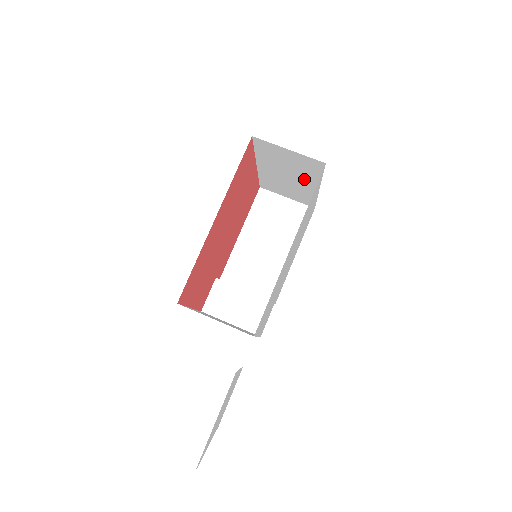
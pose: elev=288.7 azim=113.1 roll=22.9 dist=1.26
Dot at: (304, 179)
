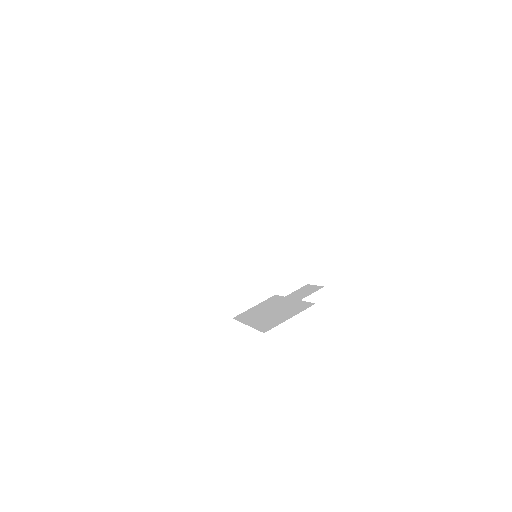
Dot at: (242, 249)
